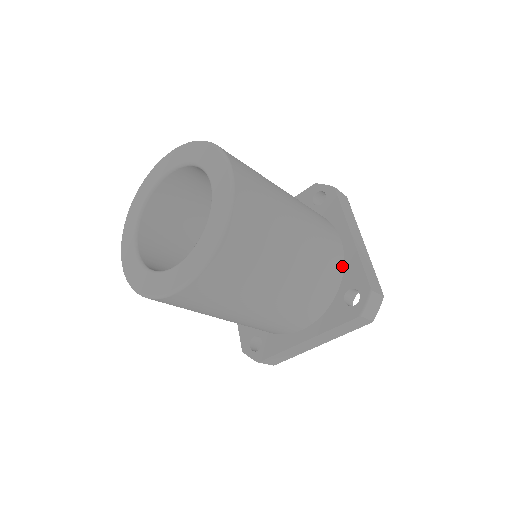
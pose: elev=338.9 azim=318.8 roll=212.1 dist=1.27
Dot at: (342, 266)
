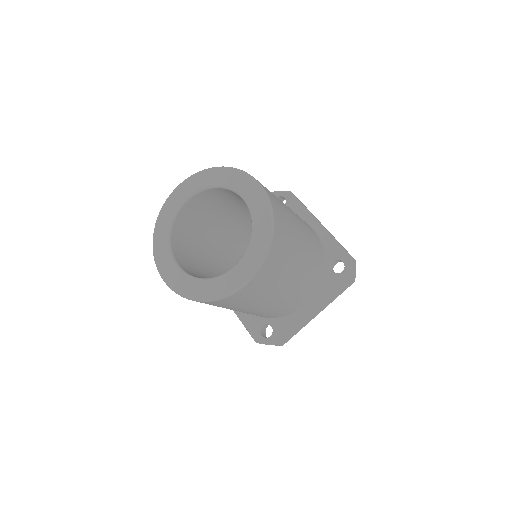
Dot at: (321, 246)
